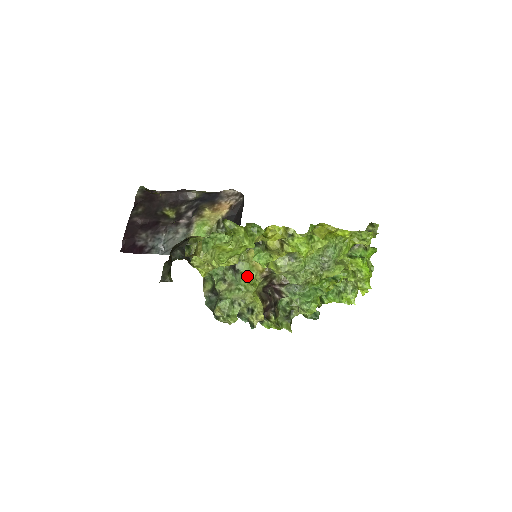
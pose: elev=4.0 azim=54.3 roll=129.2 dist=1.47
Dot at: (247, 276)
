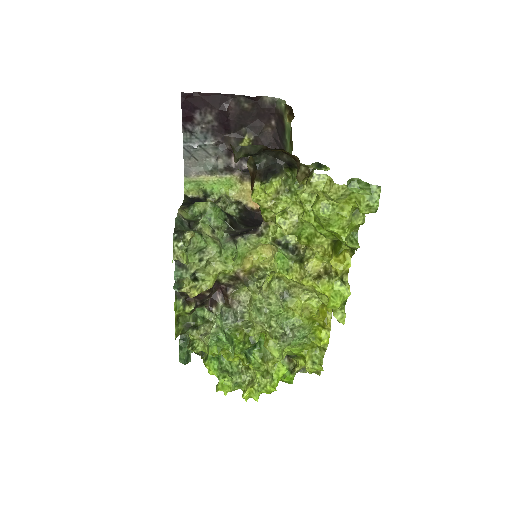
Dot at: (236, 255)
